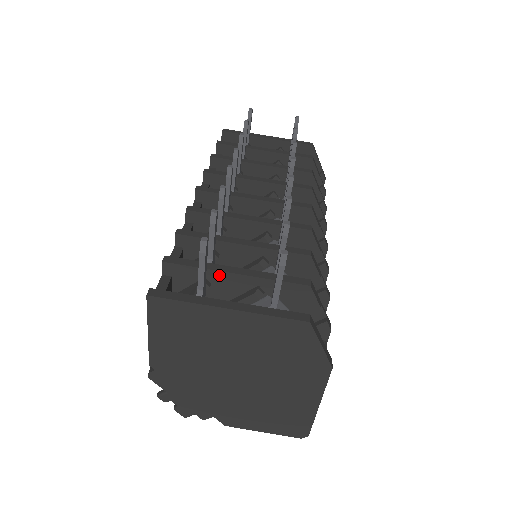
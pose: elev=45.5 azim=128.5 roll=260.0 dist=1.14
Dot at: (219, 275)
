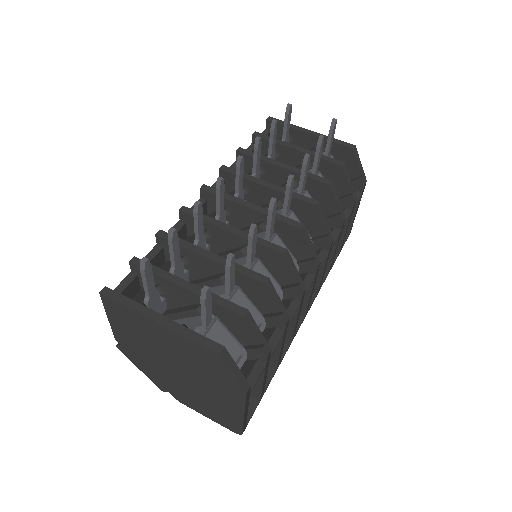
Dot at: (172, 285)
